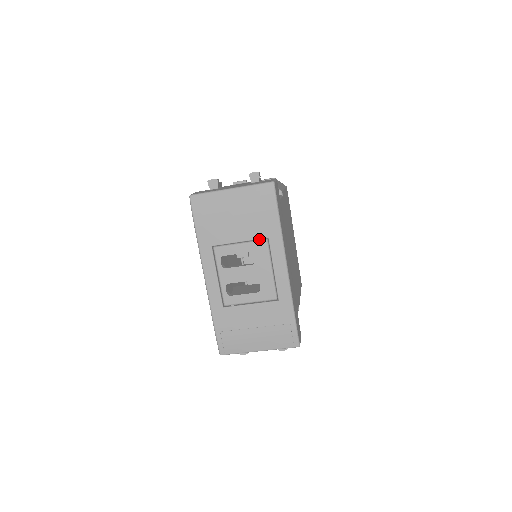
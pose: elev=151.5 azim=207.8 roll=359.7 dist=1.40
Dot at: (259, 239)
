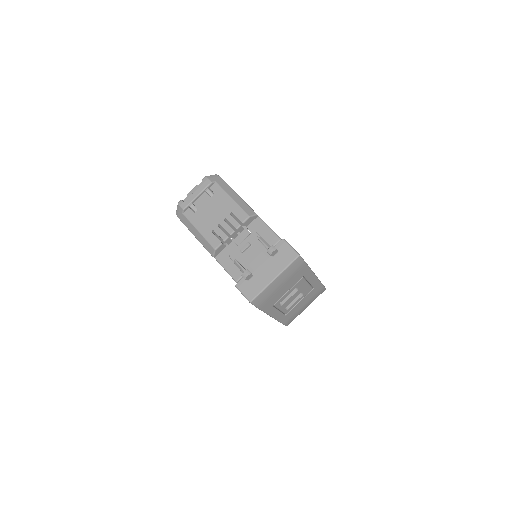
Dot at: occluded
